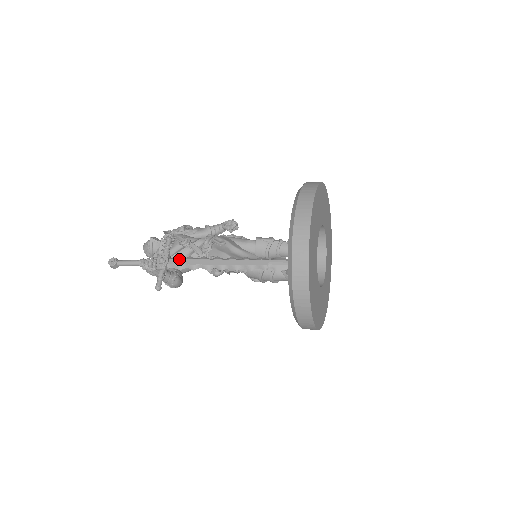
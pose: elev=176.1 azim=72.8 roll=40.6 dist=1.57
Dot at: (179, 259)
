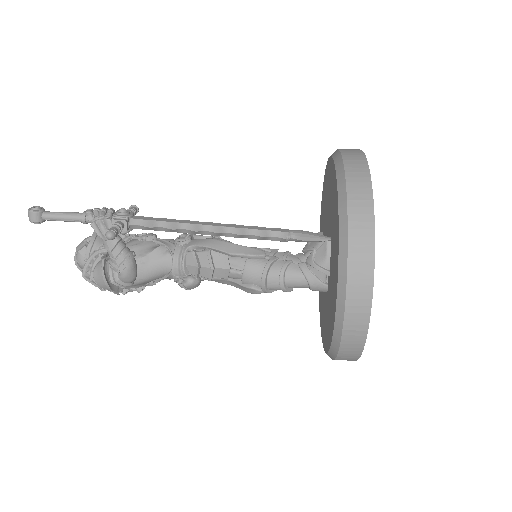
Dot at: (150, 217)
